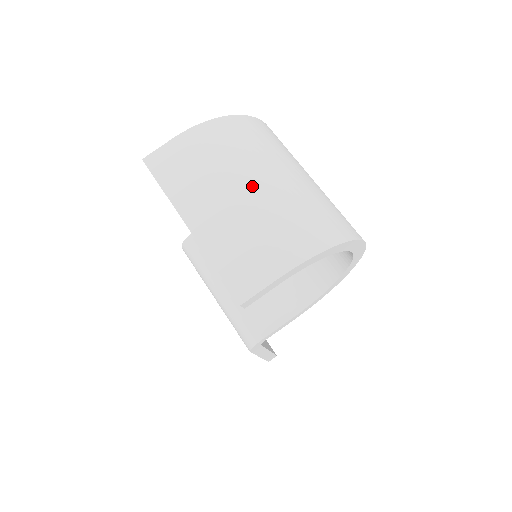
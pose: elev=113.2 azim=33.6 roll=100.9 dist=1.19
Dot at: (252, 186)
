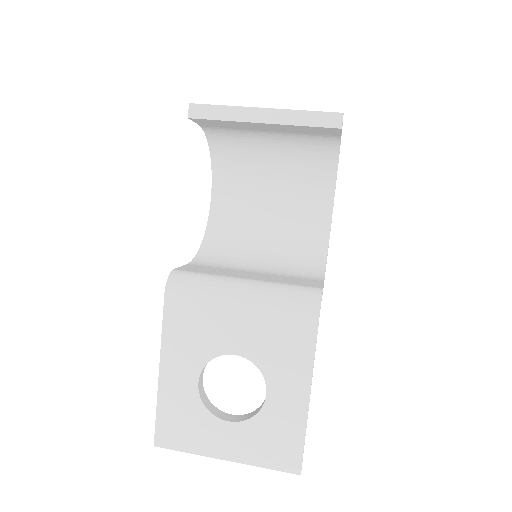
Dot at: occluded
